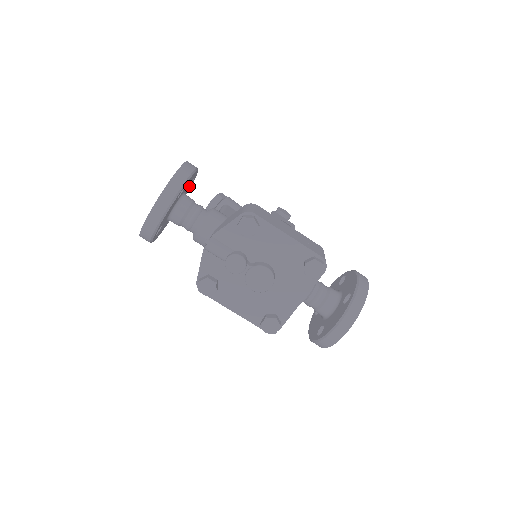
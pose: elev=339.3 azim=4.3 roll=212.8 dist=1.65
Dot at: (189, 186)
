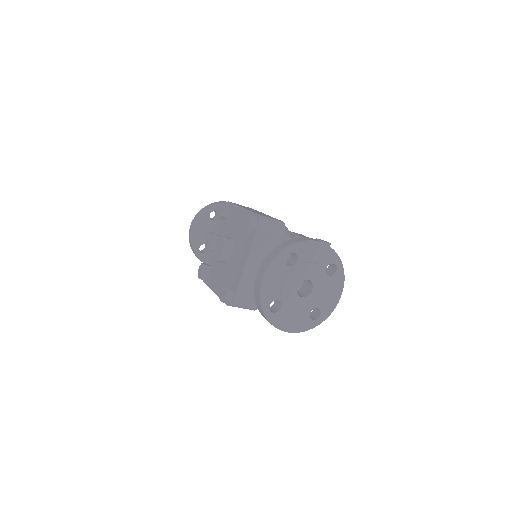
Dot at: occluded
